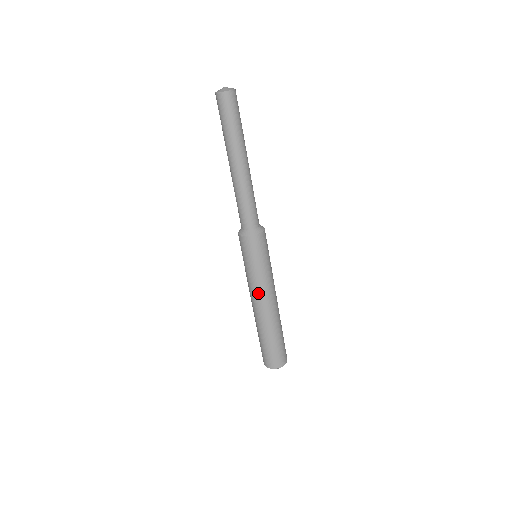
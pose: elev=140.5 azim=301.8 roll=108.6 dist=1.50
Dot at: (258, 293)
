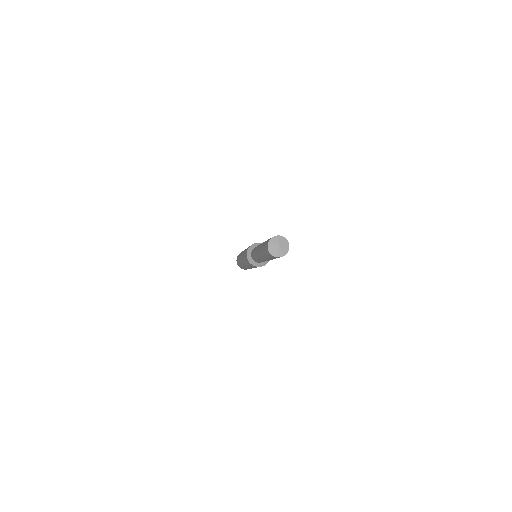
Dot at: occluded
